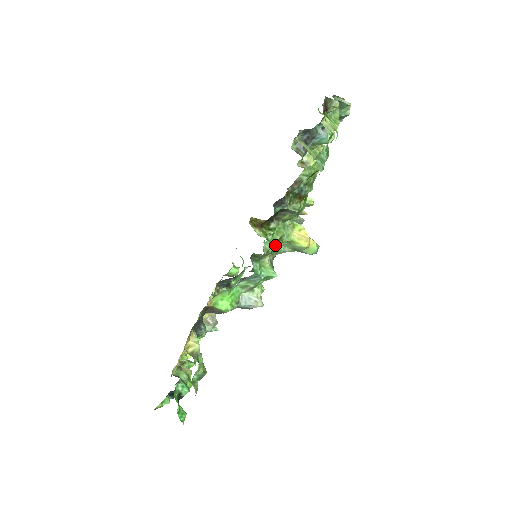
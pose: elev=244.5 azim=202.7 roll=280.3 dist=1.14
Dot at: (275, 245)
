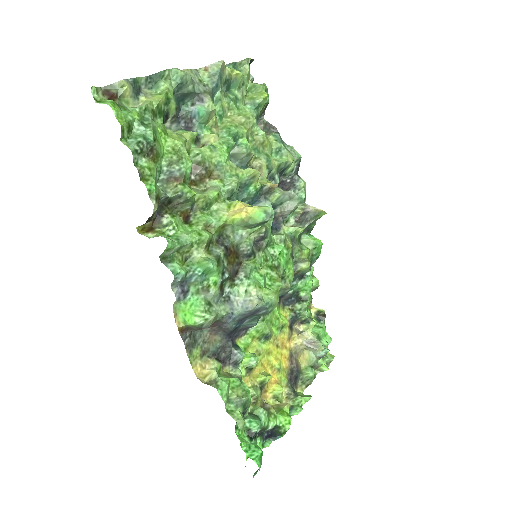
Dot at: (182, 237)
